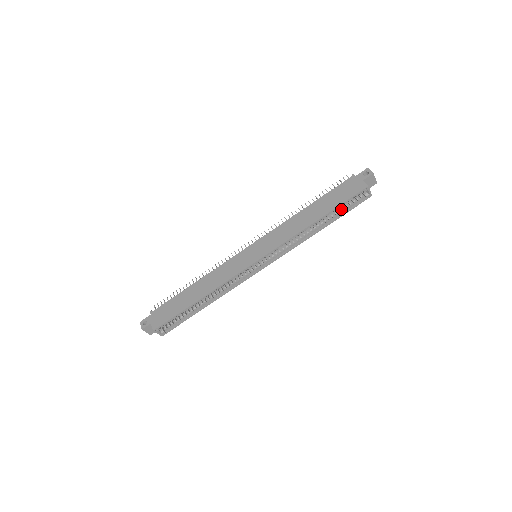
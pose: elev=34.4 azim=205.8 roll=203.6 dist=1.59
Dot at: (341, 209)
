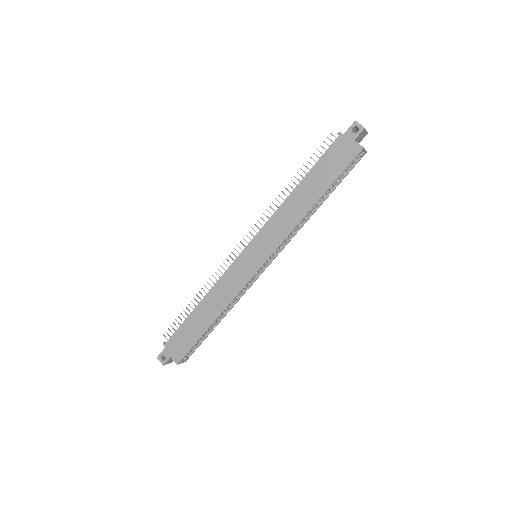
Dot at: occluded
